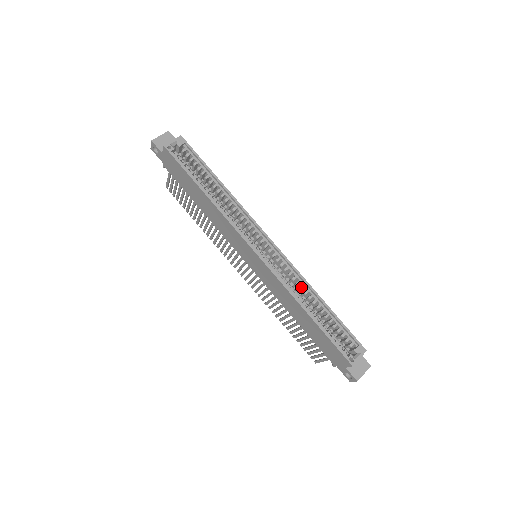
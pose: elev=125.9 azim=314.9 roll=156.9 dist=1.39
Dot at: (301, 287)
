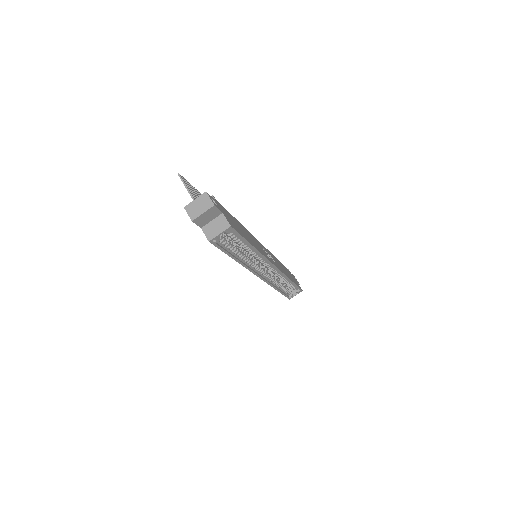
Dot at: (281, 279)
